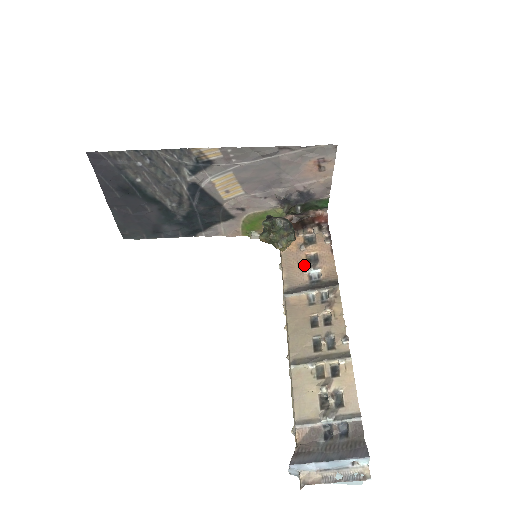
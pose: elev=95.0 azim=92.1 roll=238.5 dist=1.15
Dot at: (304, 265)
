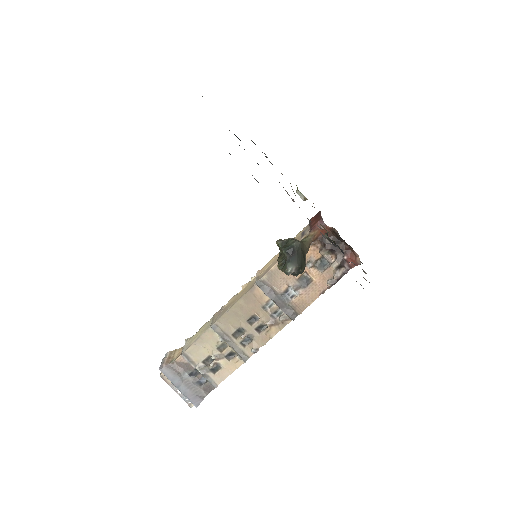
Dot at: (294, 278)
